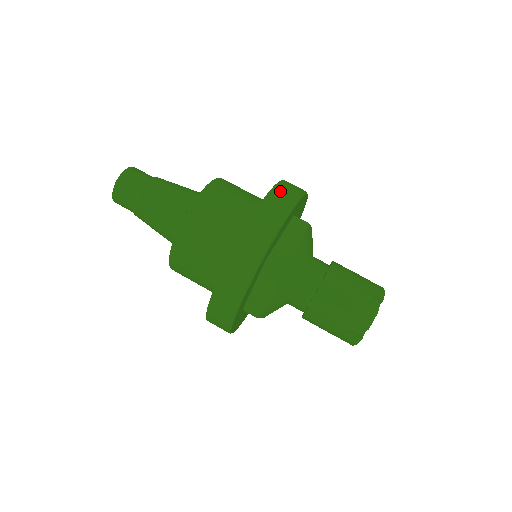
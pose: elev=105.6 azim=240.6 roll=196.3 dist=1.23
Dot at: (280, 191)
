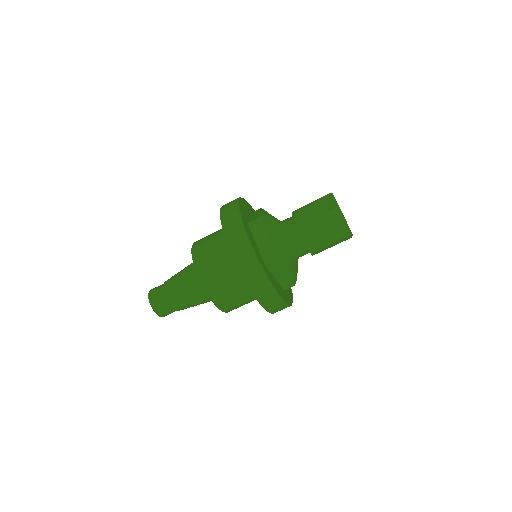
Dot at: (228, 227)
